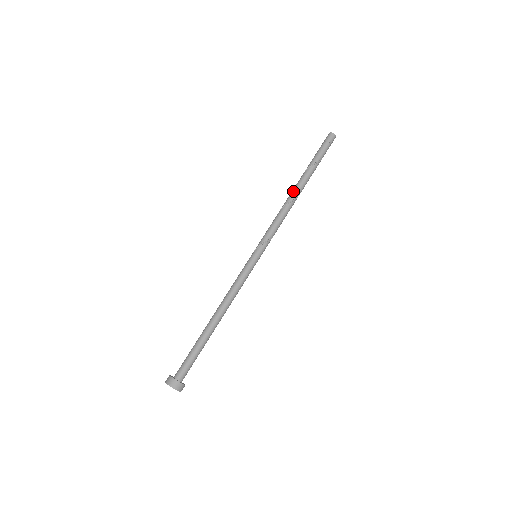
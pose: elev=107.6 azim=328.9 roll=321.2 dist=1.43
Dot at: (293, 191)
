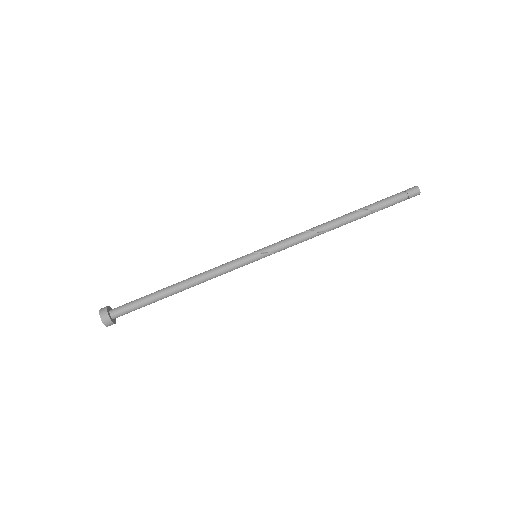
Dot at: (338, 224)
